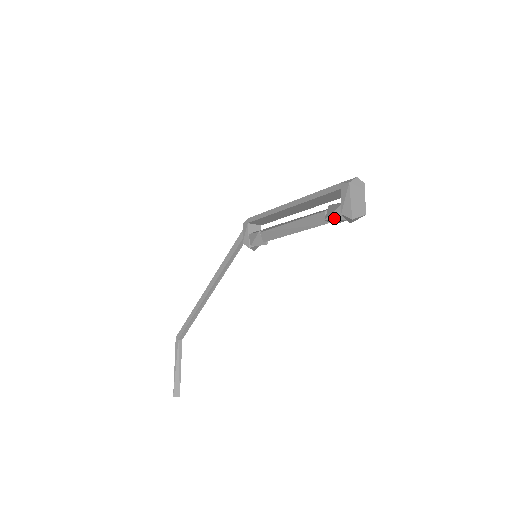
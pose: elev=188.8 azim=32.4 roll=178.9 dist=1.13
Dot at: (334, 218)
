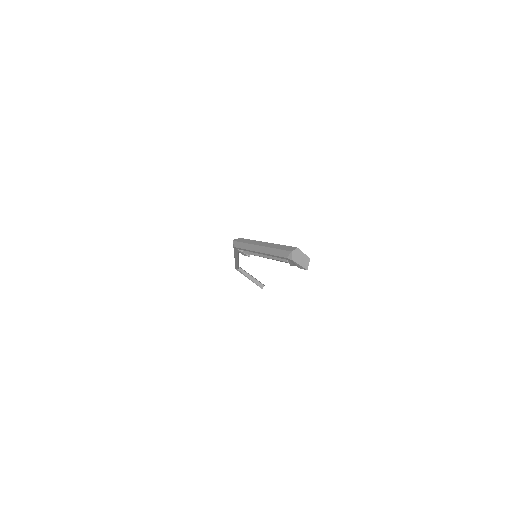
Dot at: occluded
